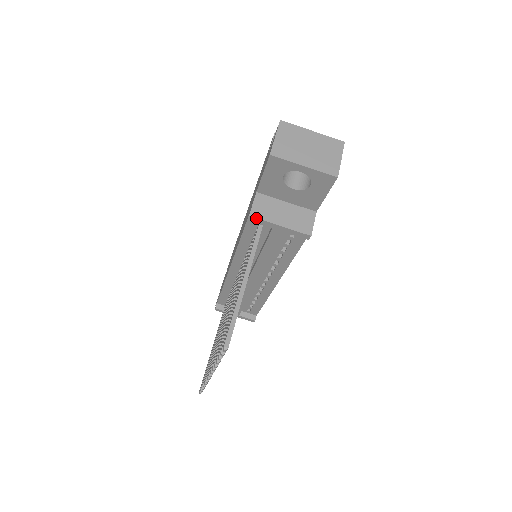
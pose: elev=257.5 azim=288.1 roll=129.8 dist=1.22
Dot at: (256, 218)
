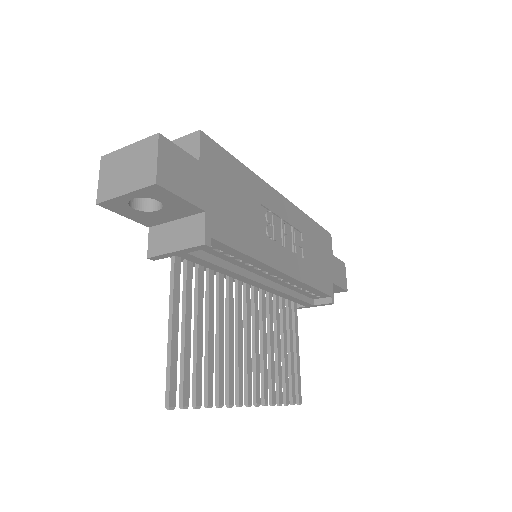
Dot at: (153, 257)
